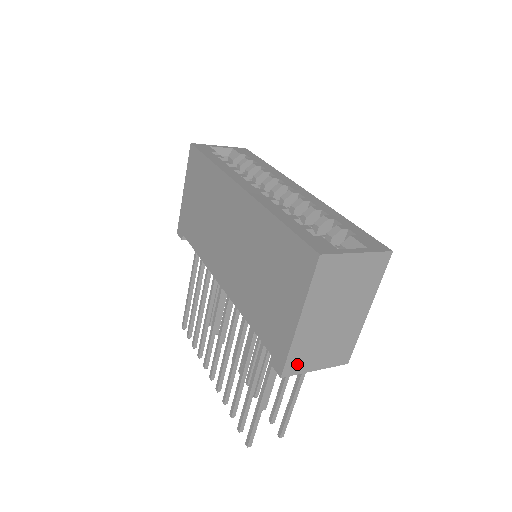
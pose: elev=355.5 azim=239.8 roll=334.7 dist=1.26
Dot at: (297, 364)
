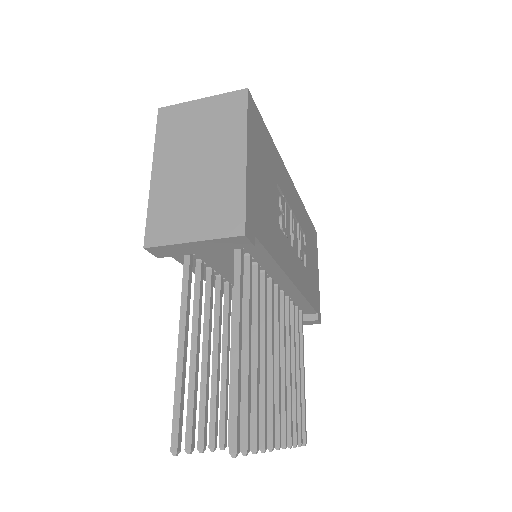
Dot at: (162, 230)
